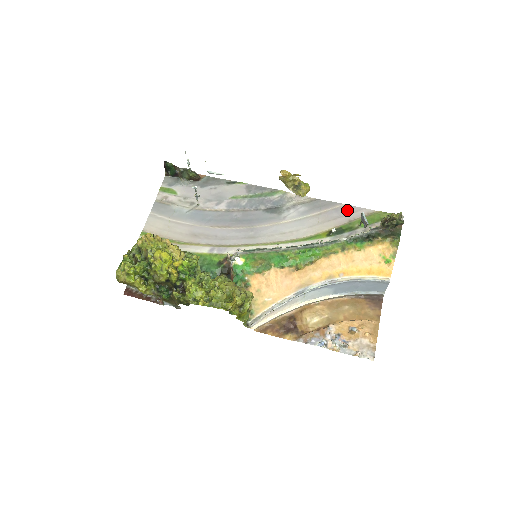
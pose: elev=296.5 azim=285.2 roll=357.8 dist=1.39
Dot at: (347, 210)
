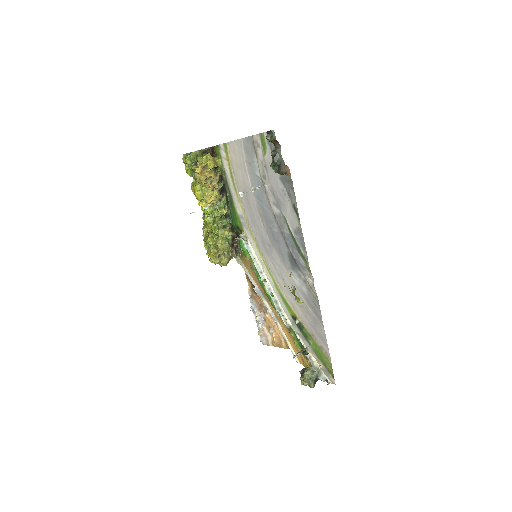
Dot at: (320, 333)
